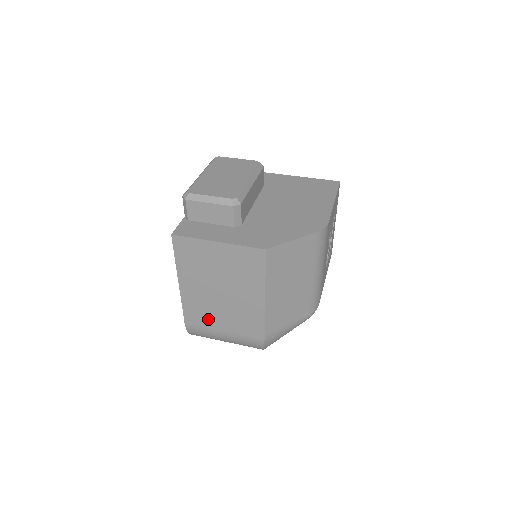
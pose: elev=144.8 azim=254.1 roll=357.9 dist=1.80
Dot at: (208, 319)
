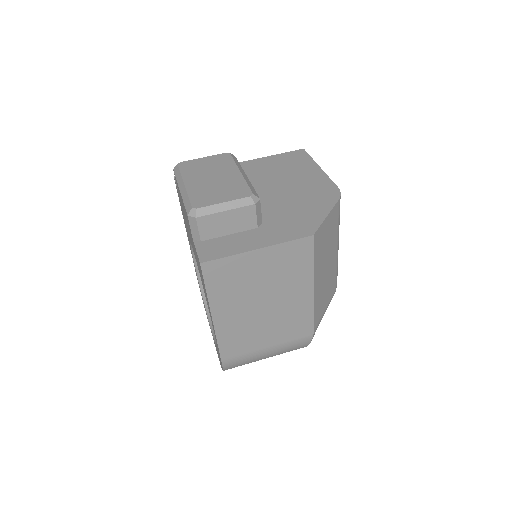
Dot at: (249, 343)
